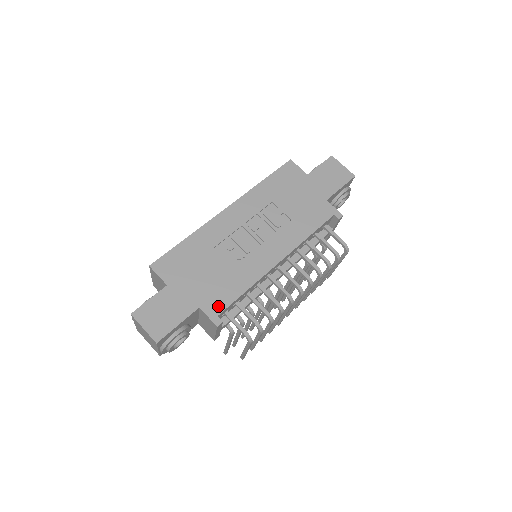
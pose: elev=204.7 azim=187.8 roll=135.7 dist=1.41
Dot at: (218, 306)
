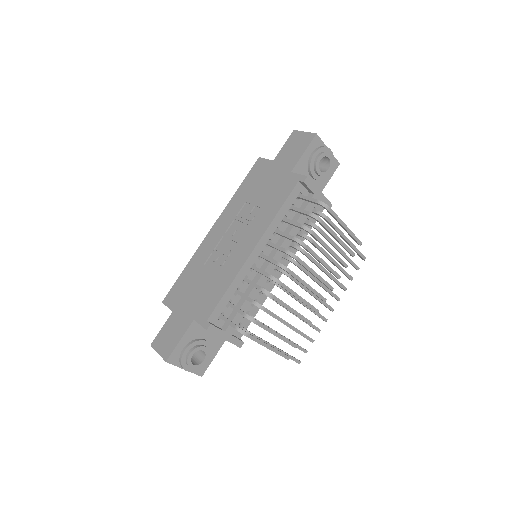
Dot at: (207, 312)
